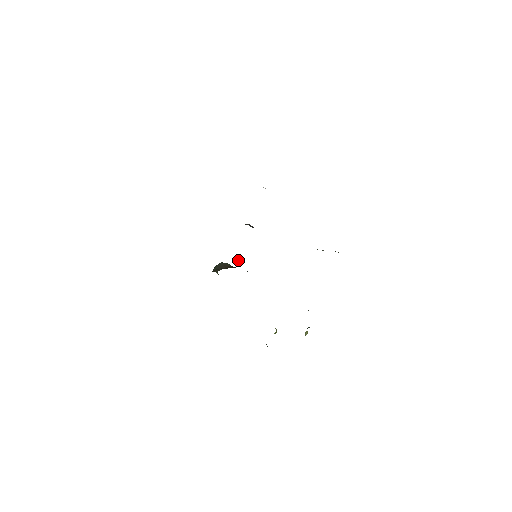
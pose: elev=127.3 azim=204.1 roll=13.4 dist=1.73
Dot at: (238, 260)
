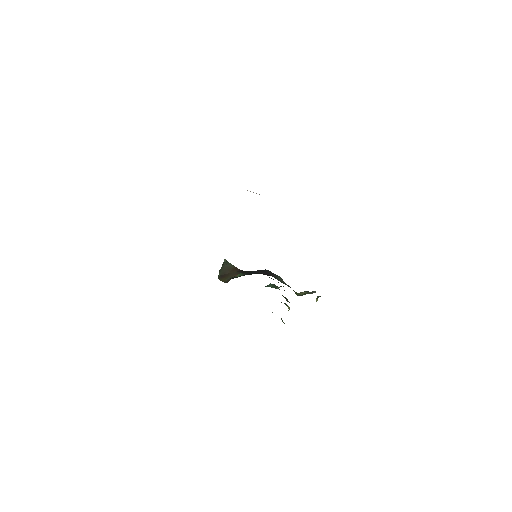
Dot at: (241, 274)
